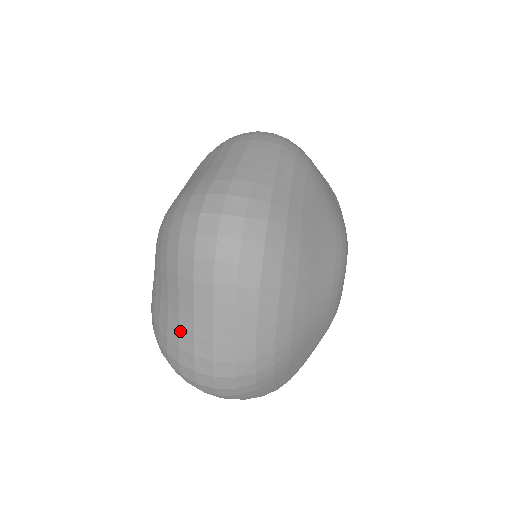
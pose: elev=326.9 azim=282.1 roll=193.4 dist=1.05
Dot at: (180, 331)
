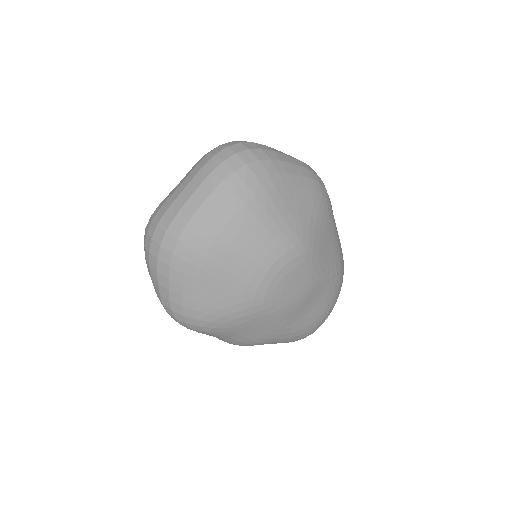
Dot at: (169, 195)
